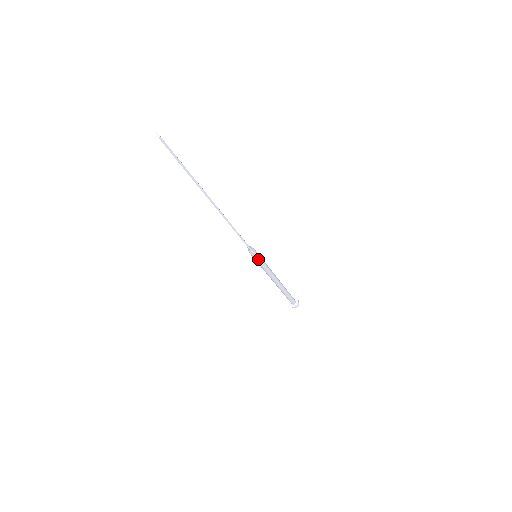
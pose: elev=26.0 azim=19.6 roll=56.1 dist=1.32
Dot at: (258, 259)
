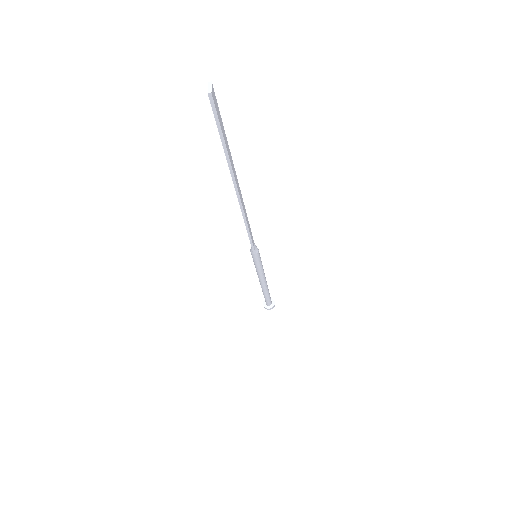
Dot at: (256, 260)
